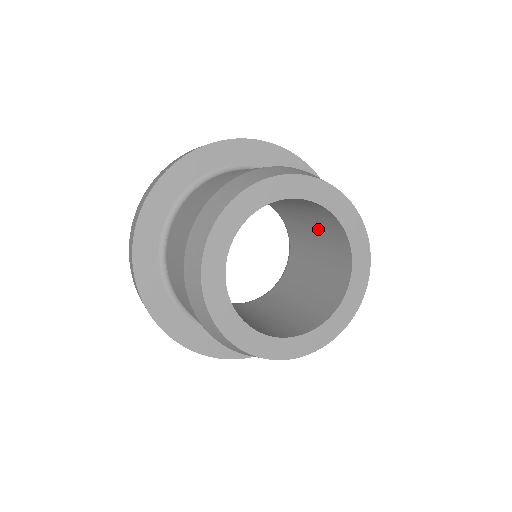
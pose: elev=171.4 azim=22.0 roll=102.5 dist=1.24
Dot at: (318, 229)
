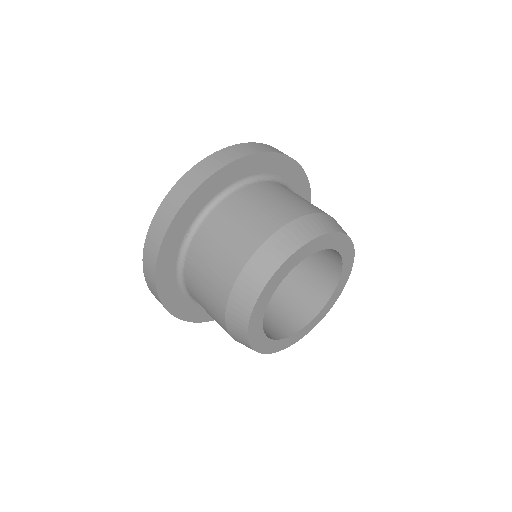
Dot at: occluded
